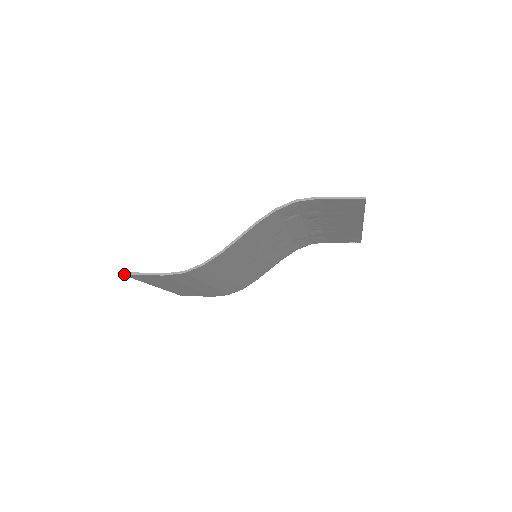
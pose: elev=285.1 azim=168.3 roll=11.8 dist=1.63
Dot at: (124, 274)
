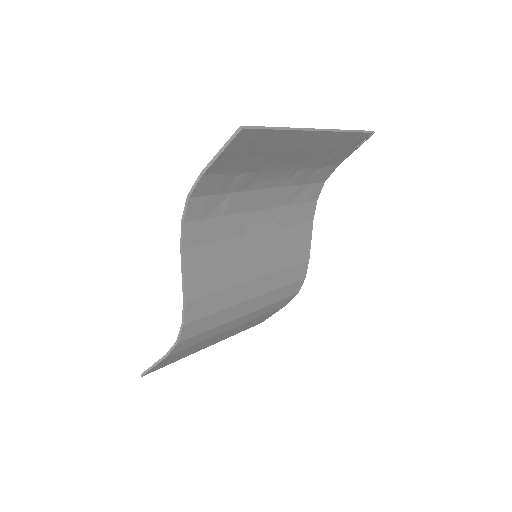
Dot at: (144, 375)
